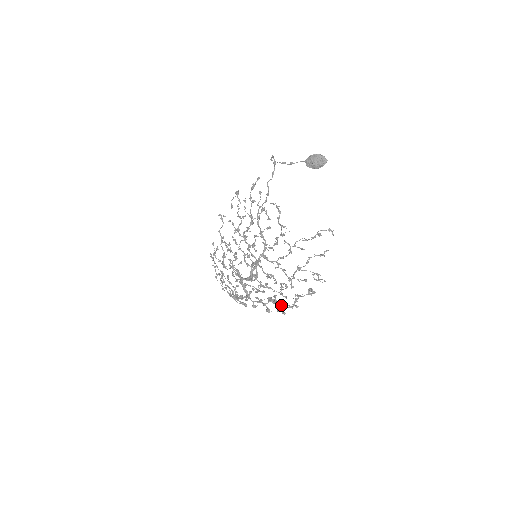
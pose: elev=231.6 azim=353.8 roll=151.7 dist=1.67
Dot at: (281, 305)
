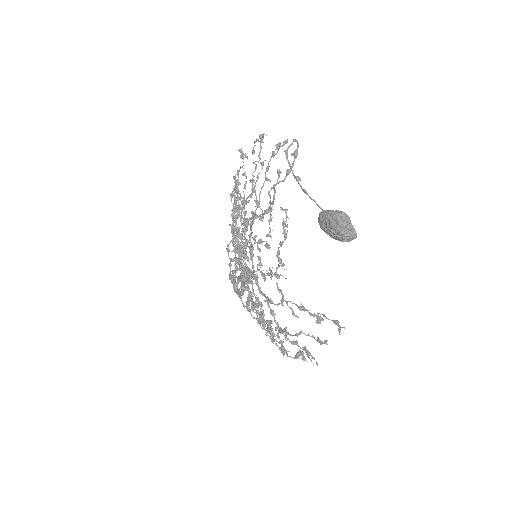
Dot at: (270, 334)
